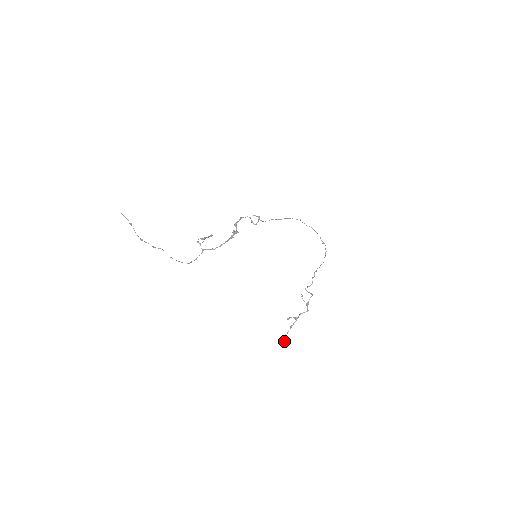
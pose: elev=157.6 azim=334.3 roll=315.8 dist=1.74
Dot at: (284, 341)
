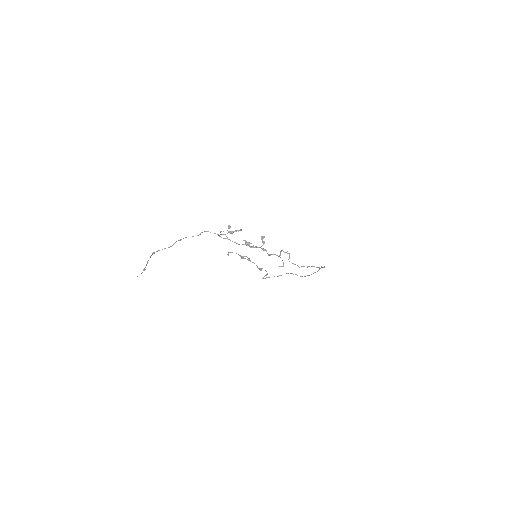
Dot at: occluded
